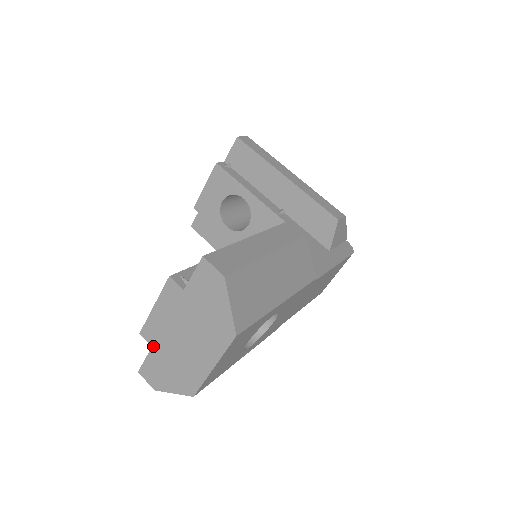
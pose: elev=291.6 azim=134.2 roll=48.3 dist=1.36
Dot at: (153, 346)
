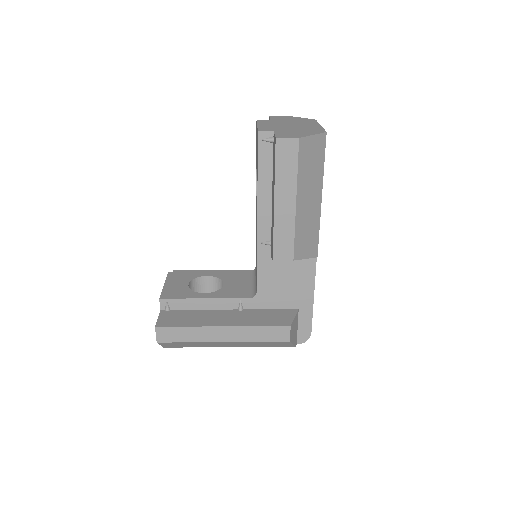
Dot at: (274, 131)
